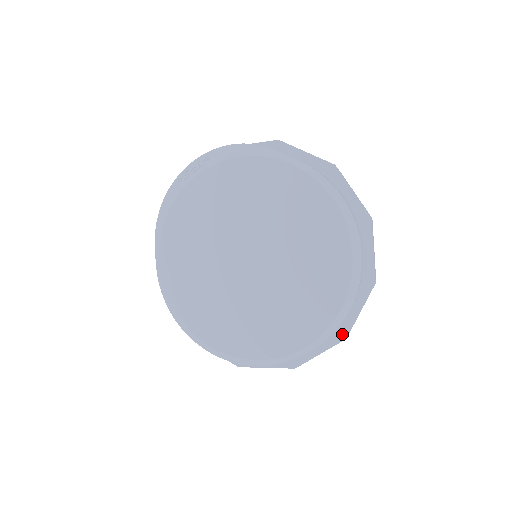
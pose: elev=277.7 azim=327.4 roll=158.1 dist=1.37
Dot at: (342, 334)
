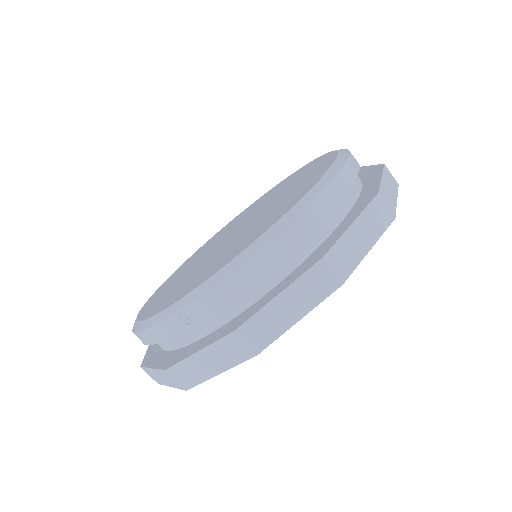
Dot at: (237, 325)
